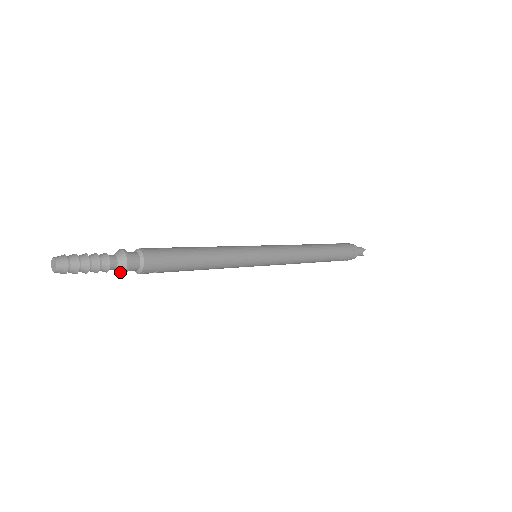
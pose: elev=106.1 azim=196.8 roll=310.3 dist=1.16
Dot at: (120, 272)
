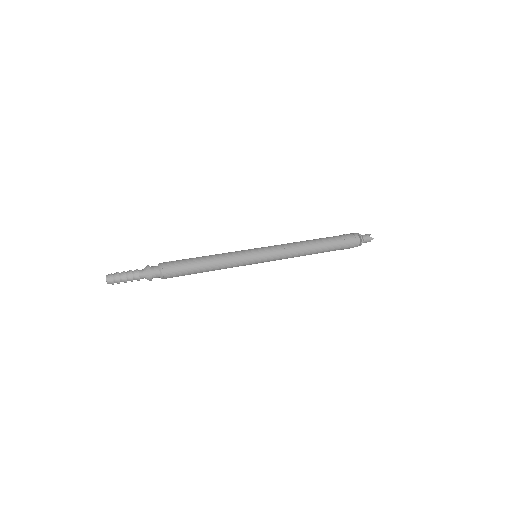
Dot at: (147, 279)
